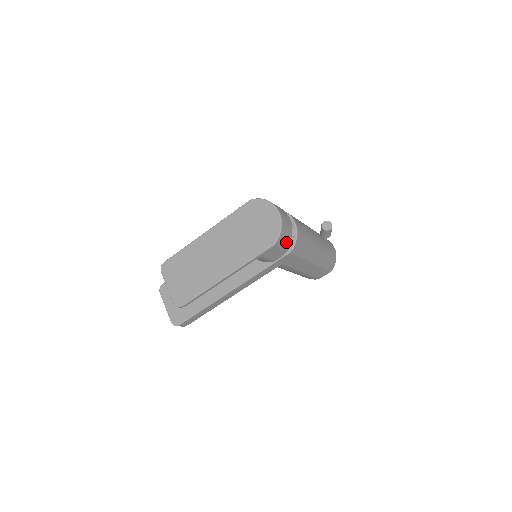
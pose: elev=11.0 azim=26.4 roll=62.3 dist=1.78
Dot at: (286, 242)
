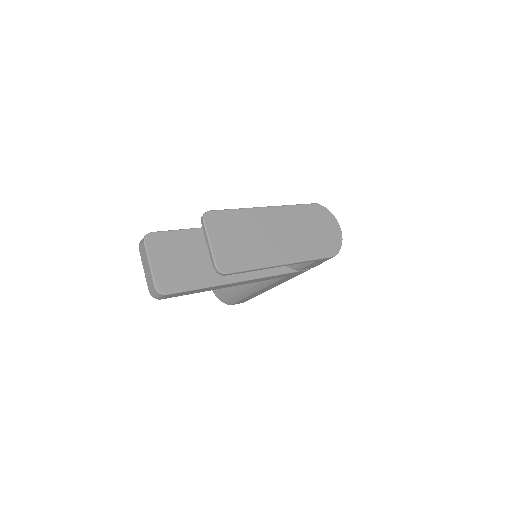
Dot at: occluded
